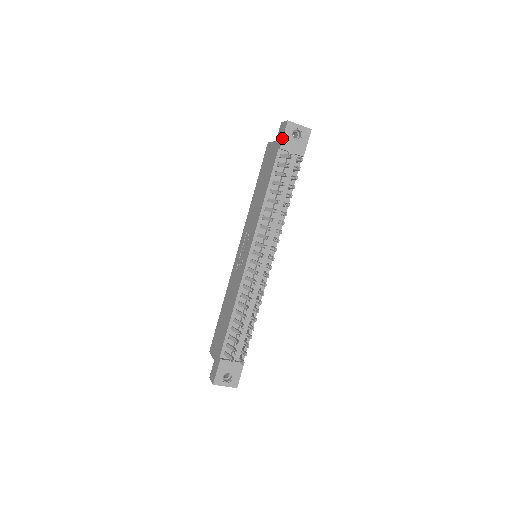
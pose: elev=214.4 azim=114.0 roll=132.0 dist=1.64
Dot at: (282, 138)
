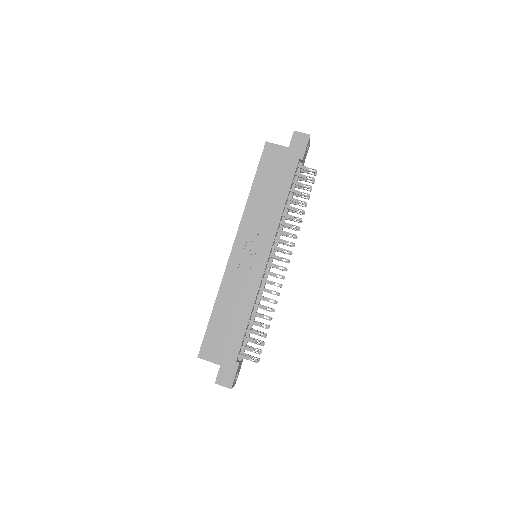
Dot at: (305, 150)
